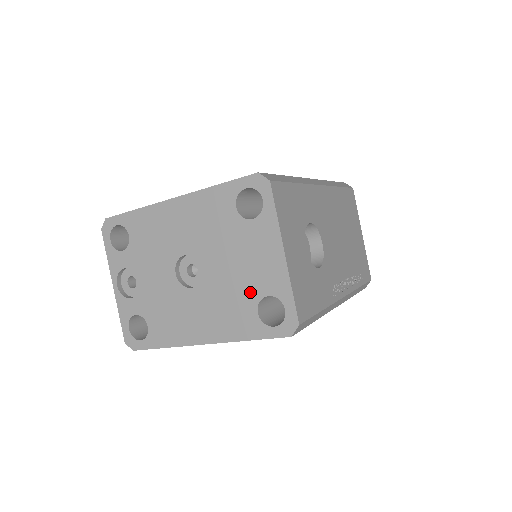
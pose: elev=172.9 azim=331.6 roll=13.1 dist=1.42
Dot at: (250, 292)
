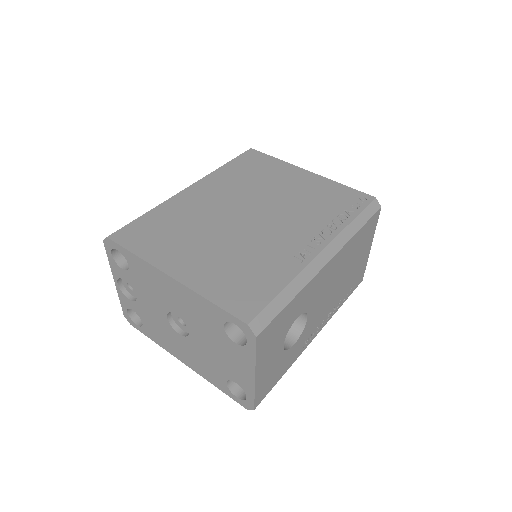
Dot at: (223, 371)
